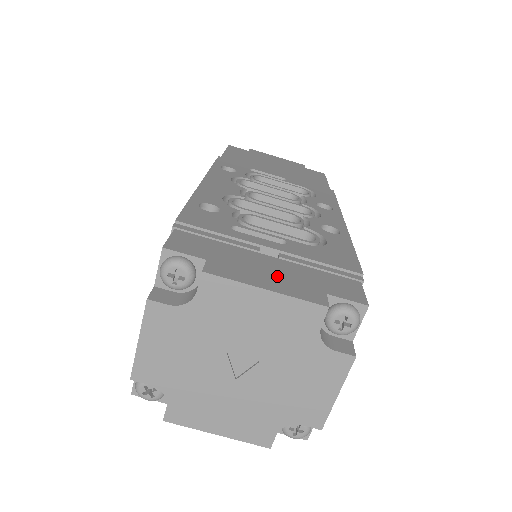
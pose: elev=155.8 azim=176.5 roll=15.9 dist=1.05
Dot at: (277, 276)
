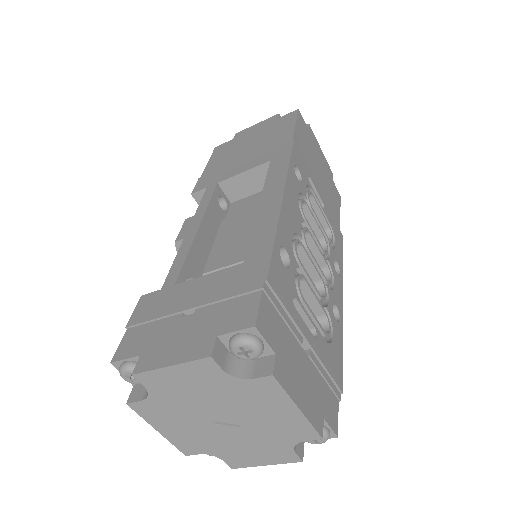
Dot at: (306, 387)
